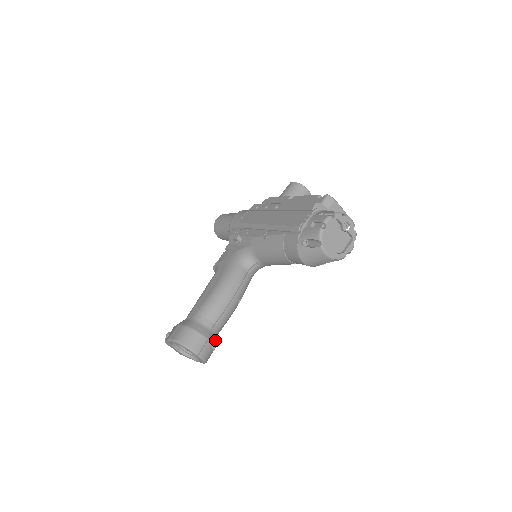
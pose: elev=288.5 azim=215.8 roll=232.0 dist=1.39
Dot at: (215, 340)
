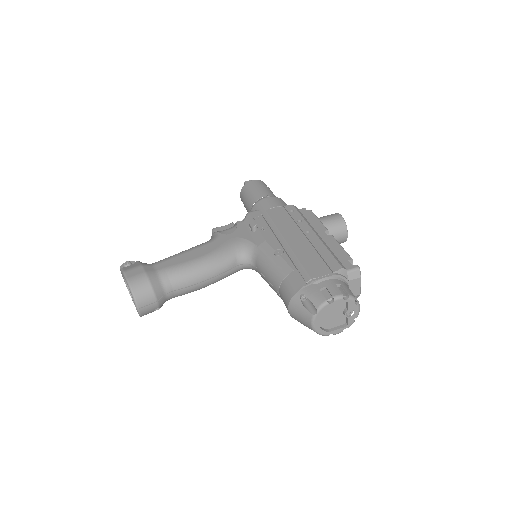
Dot at: occluded
